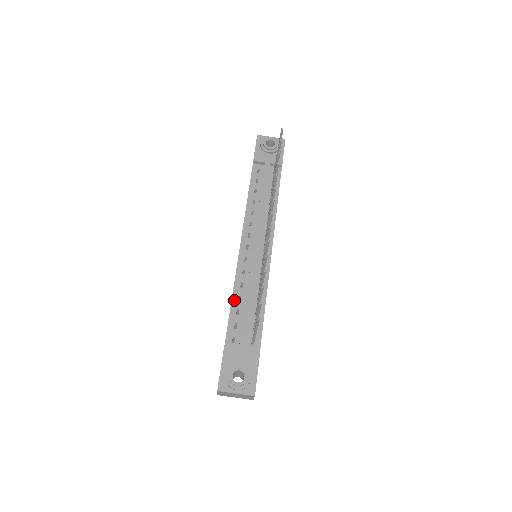
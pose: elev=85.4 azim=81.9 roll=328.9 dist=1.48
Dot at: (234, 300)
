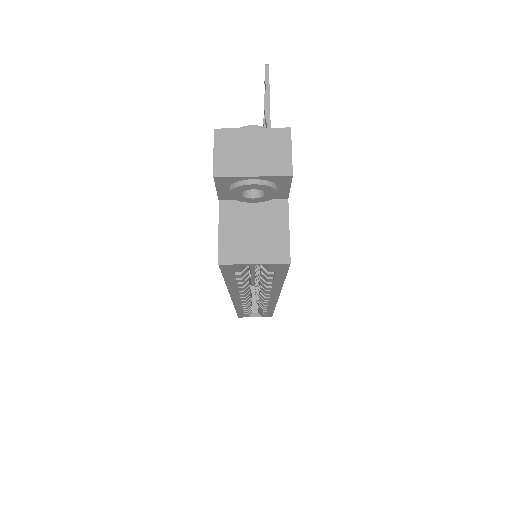
Dot at: occluded
